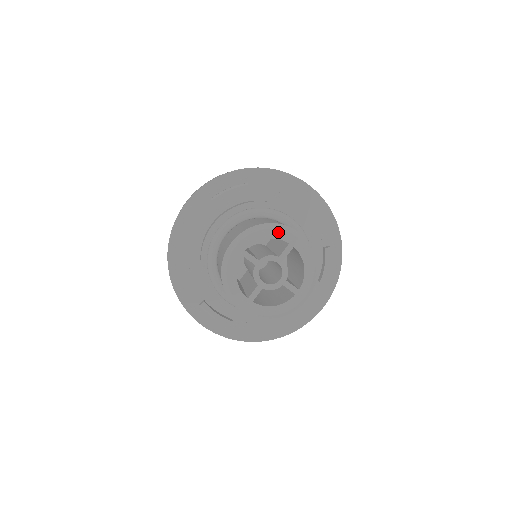
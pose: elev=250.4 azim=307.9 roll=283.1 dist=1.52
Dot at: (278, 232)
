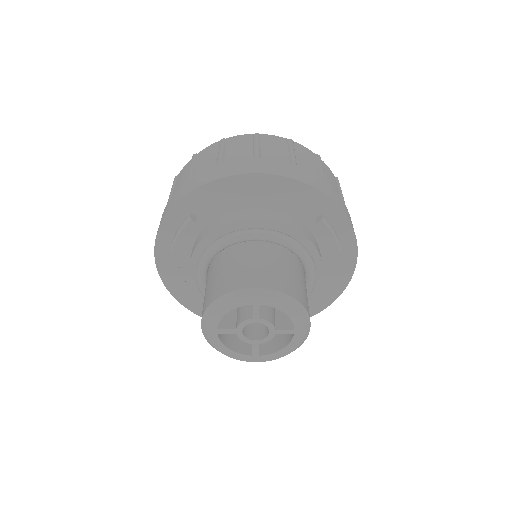
Dot at: (233, 303)
